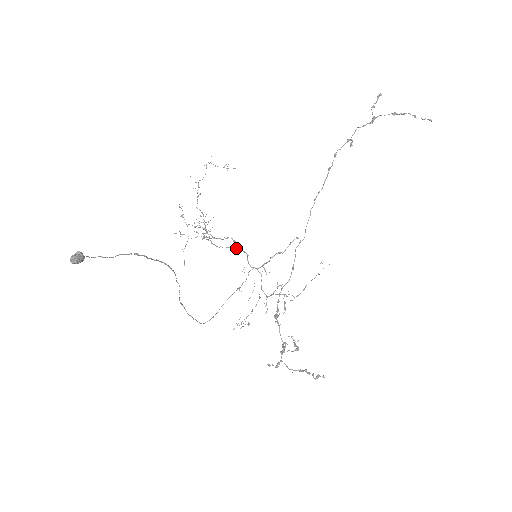
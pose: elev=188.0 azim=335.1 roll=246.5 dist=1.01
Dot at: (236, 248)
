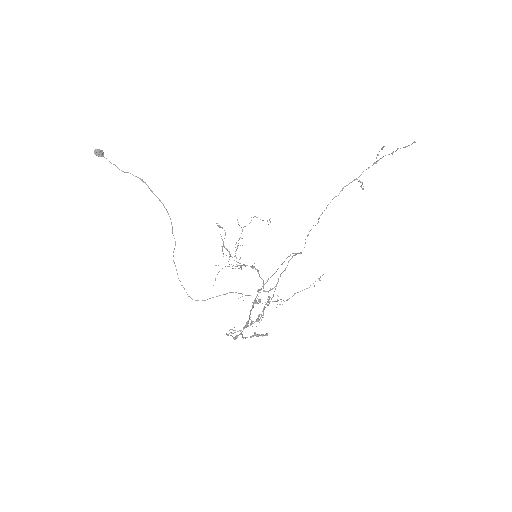
Dot at: (252, 268)
